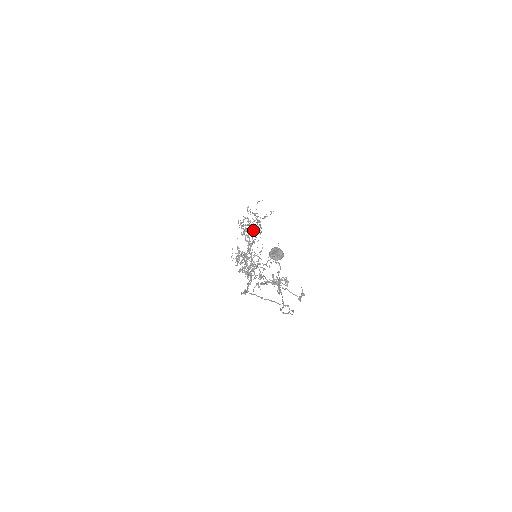
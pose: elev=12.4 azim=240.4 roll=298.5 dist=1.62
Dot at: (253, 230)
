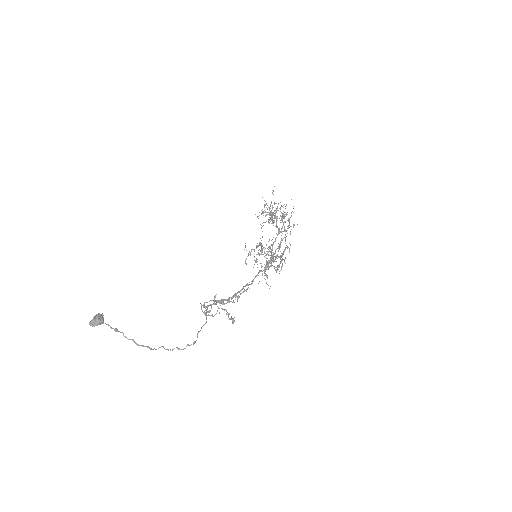
Dot at: (269, 222)
